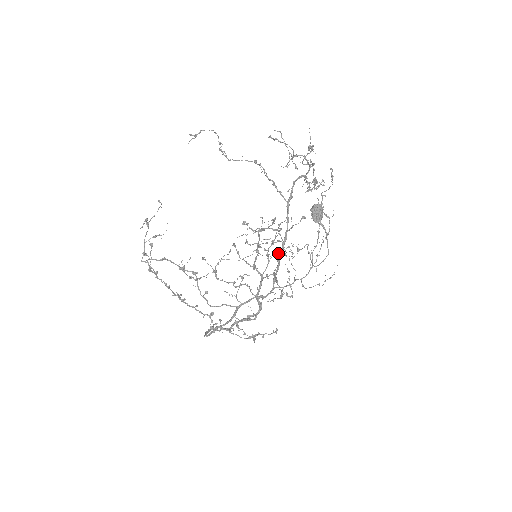
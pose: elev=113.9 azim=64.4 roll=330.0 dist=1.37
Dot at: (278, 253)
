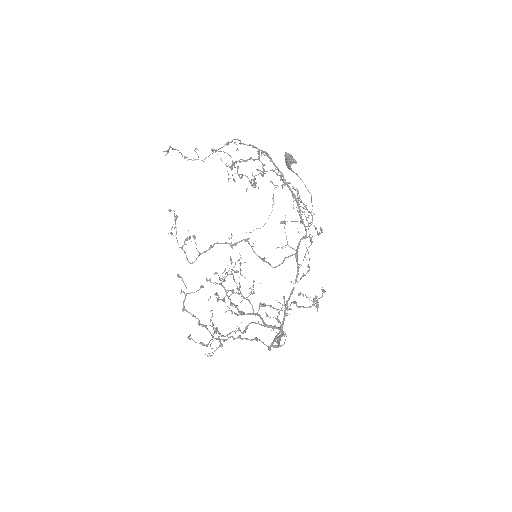
Dot at: occluded
